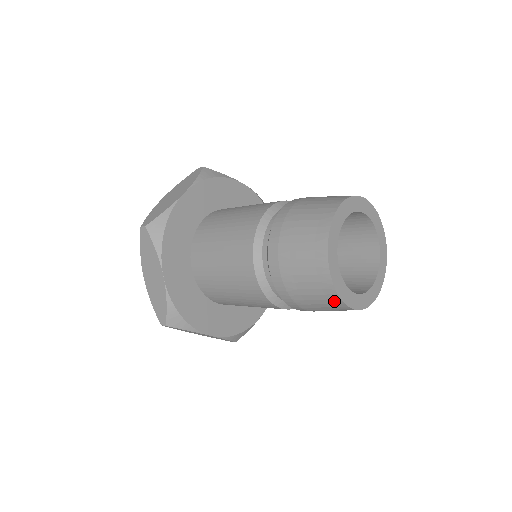
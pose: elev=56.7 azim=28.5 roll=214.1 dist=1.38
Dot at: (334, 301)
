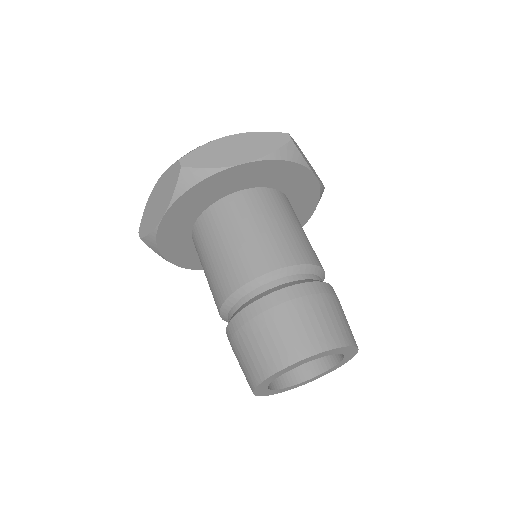
Dot at: occluded
